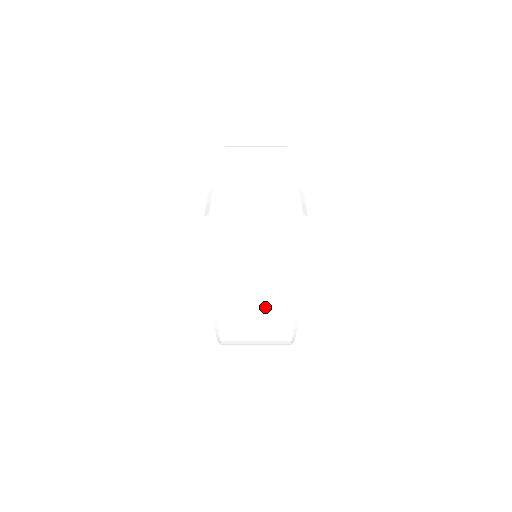
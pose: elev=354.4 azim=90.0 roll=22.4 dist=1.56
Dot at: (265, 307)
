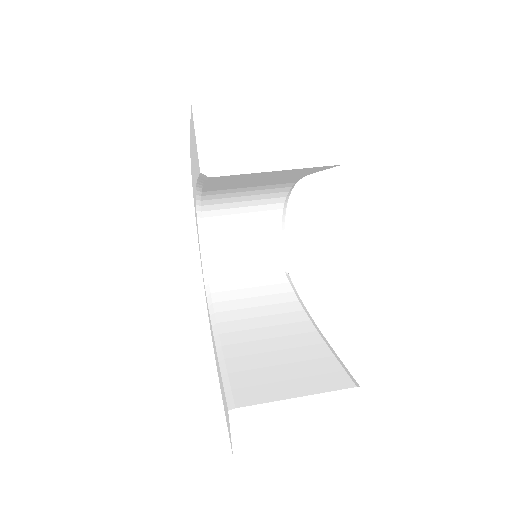
Dot at: occluded
